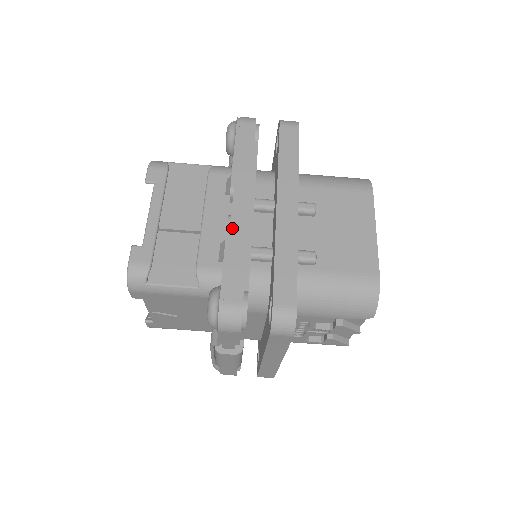
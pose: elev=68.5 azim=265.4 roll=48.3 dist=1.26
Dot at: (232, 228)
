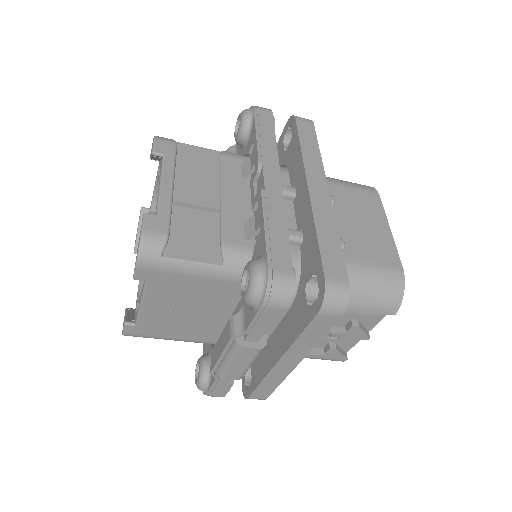
Dot at: (268, 199)
